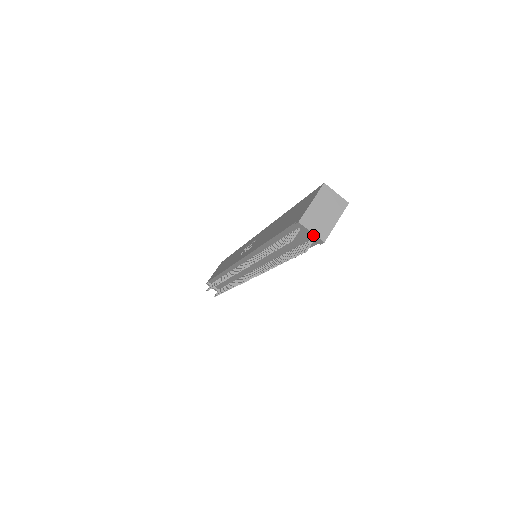
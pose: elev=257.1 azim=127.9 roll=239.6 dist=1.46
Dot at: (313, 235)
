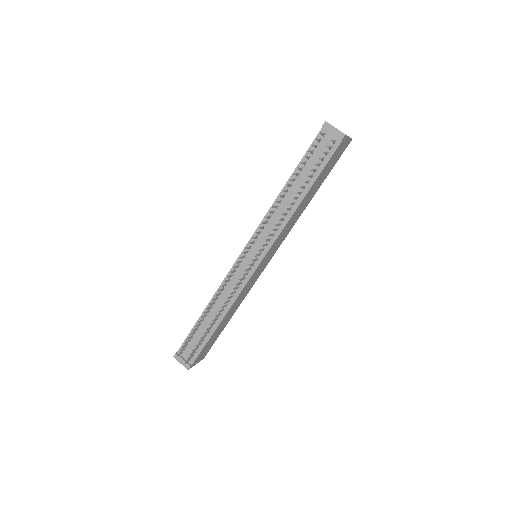
Dot at: (336, 131)
